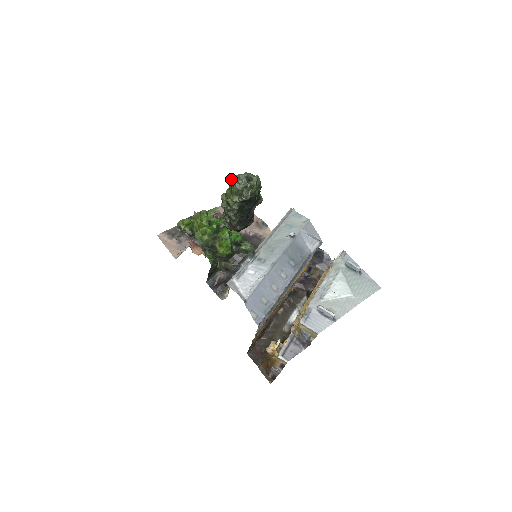
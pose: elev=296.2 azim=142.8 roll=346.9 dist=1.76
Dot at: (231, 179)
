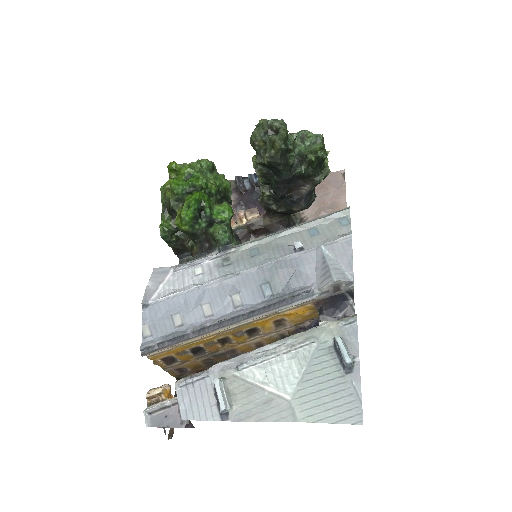
Dot at: occluded
